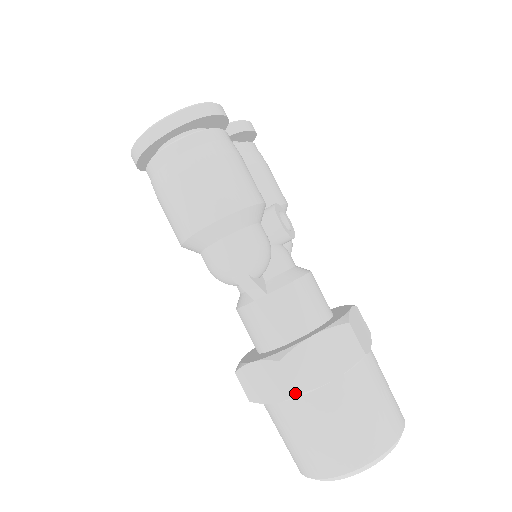
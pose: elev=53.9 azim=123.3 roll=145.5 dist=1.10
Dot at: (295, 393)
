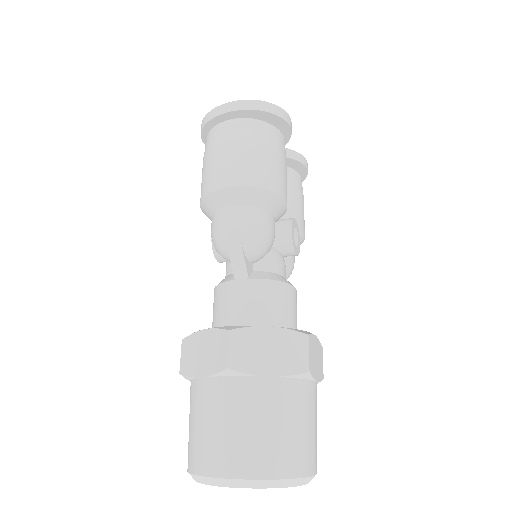
Dot at: (227, 366)
